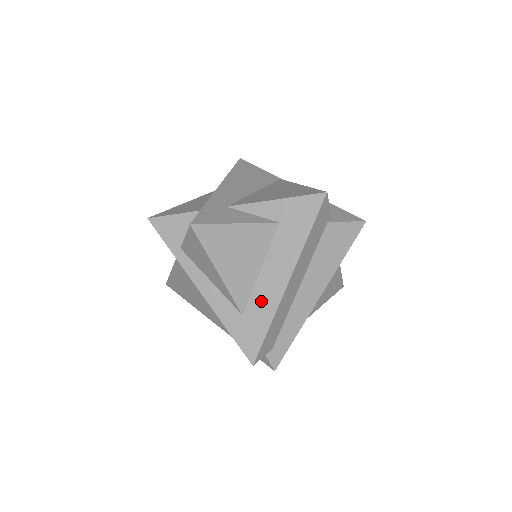
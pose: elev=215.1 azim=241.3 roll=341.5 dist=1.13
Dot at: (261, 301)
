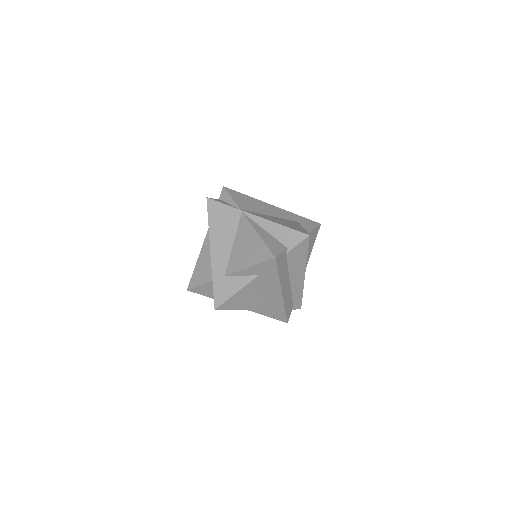
Dot at: (273, 303)
